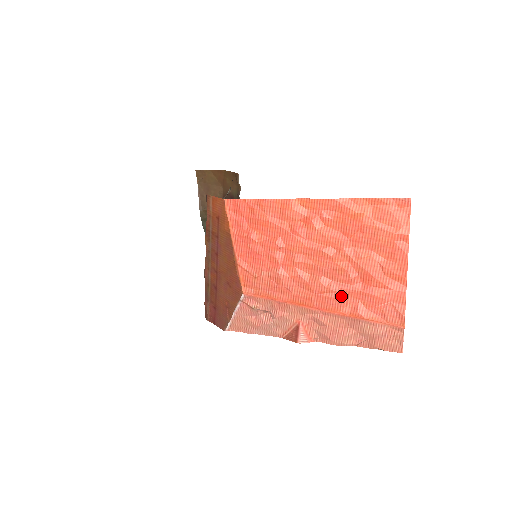
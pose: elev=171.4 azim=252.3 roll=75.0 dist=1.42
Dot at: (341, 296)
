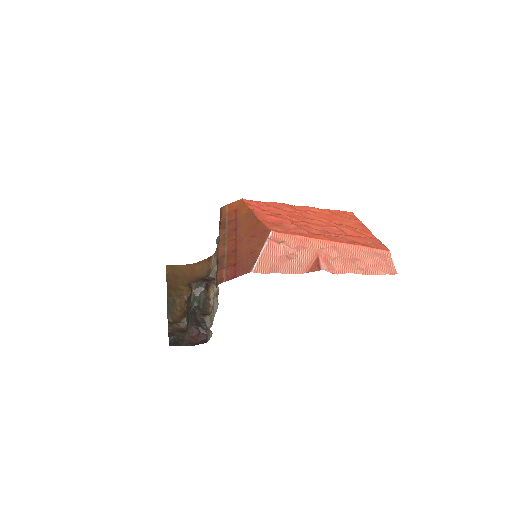
Dot at: (341, 237)
